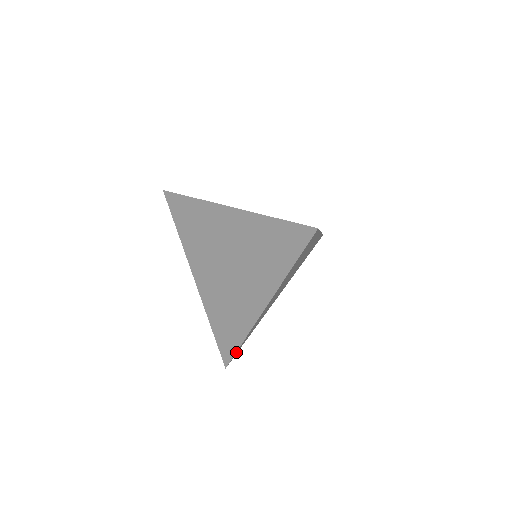
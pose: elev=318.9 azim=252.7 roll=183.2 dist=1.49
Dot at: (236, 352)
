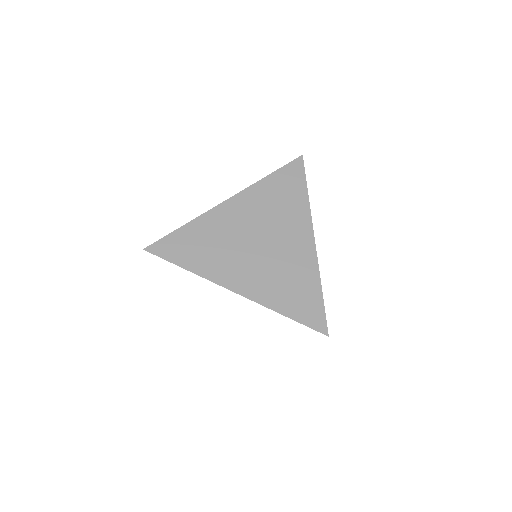
Dot at: (322, 311)
